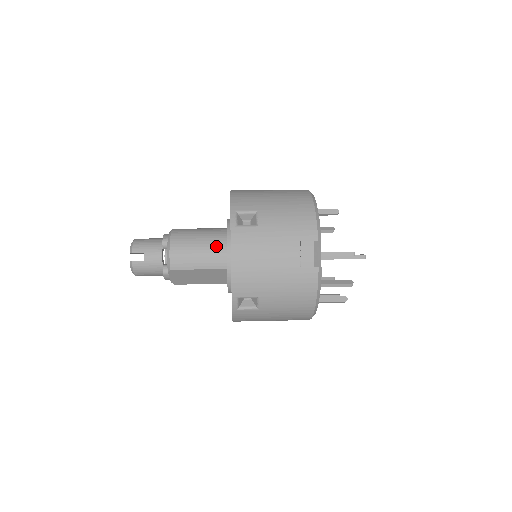
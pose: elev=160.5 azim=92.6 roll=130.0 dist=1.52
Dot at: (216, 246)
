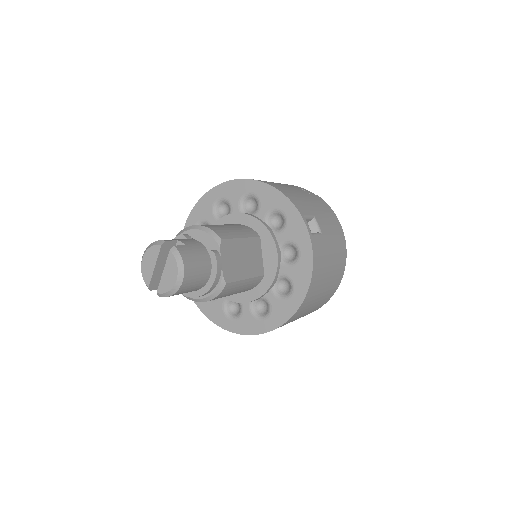
Dot at: (233, 224)
